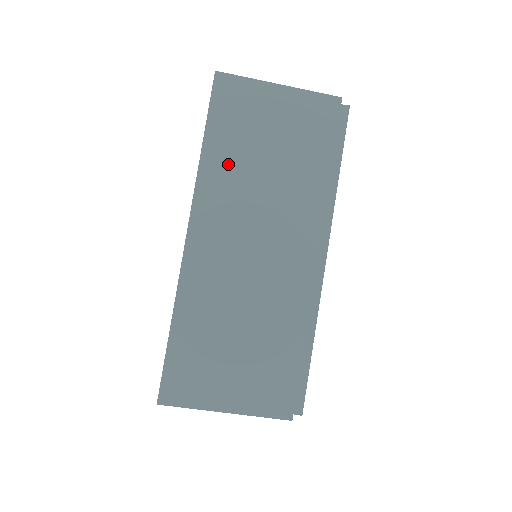
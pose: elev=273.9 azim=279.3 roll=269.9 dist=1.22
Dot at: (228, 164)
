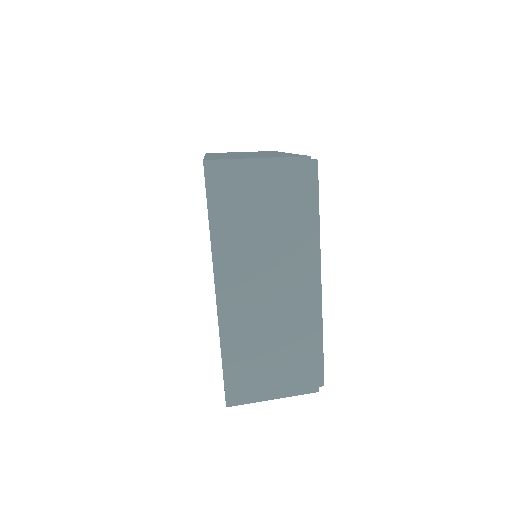
Dot at: occluded
